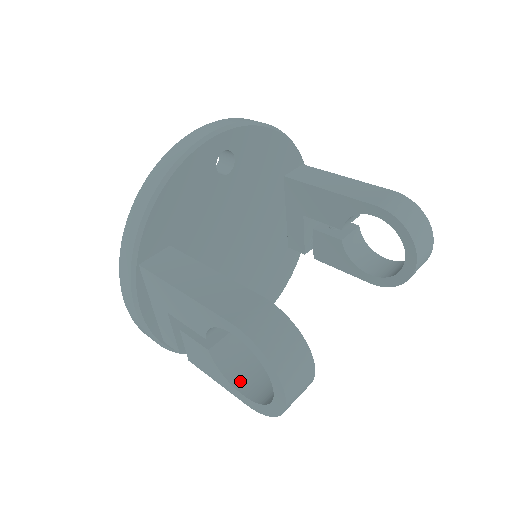
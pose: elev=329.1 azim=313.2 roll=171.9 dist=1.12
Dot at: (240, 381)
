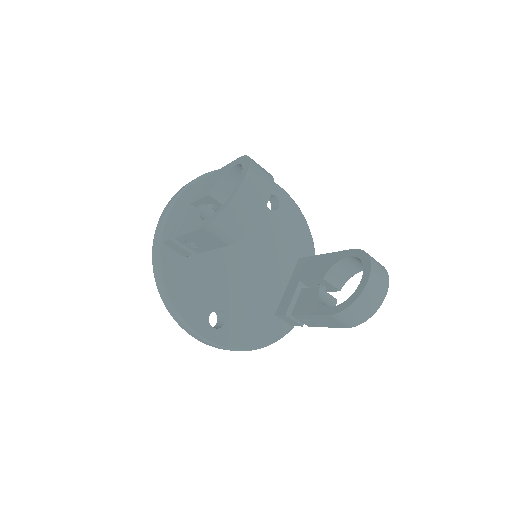
Dot at: occluded
